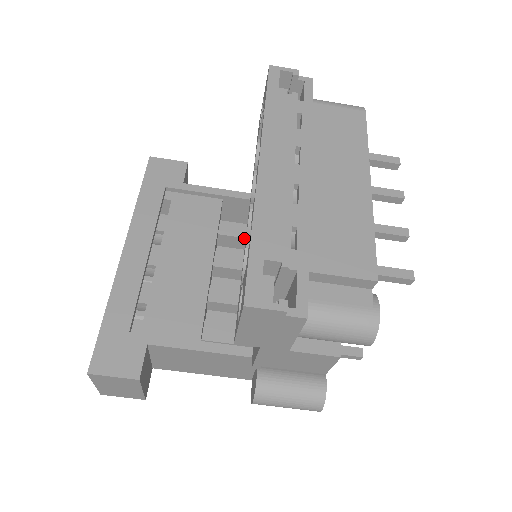
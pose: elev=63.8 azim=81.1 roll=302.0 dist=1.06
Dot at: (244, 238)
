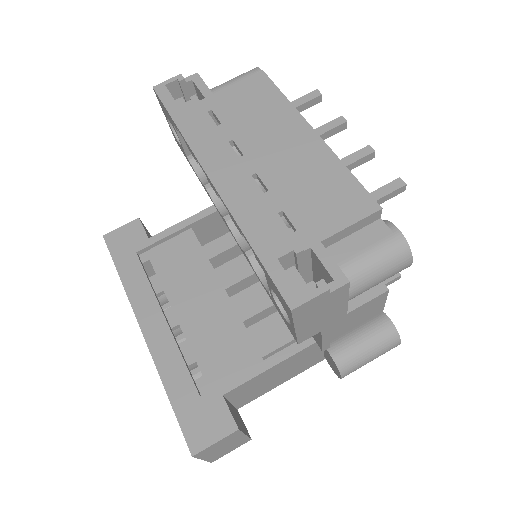
Dot at: (232, 247)
